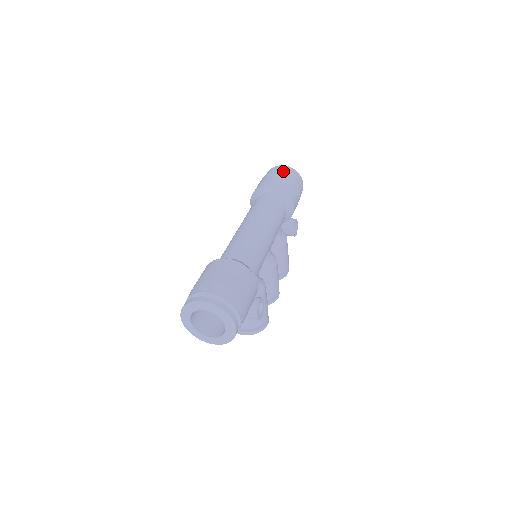
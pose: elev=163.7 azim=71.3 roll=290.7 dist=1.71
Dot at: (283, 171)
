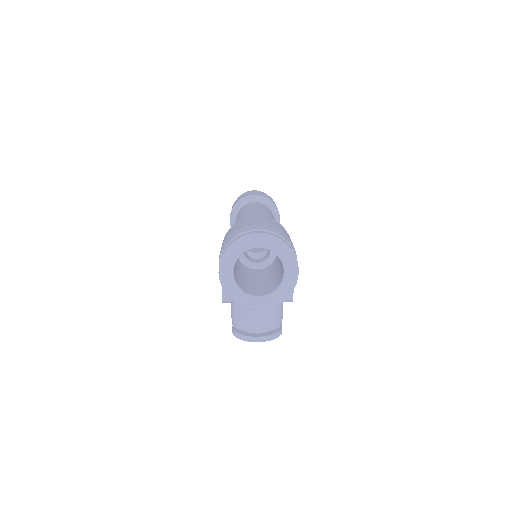
Dot at: (259, 191)
